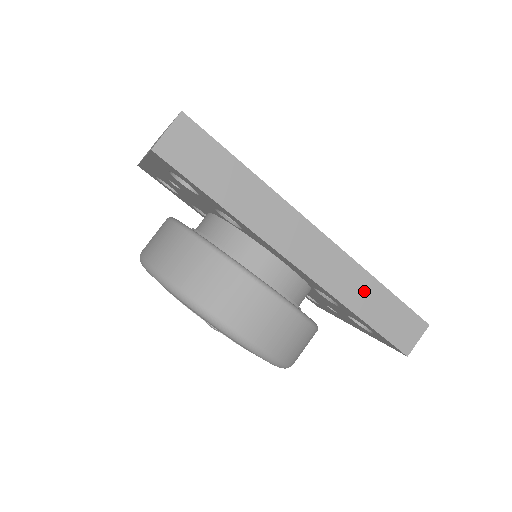
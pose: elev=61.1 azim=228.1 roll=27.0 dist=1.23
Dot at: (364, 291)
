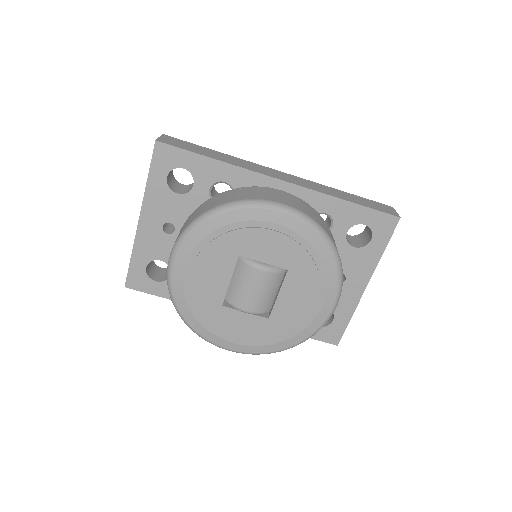
Dot at: (335, 192)
